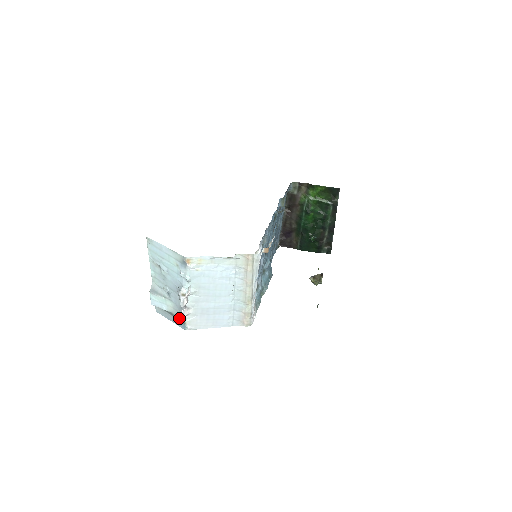
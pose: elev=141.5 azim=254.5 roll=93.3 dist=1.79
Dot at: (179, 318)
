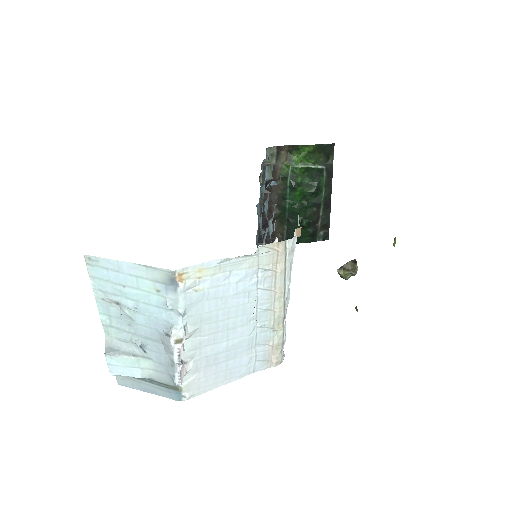
Dot at: (167, 384)
